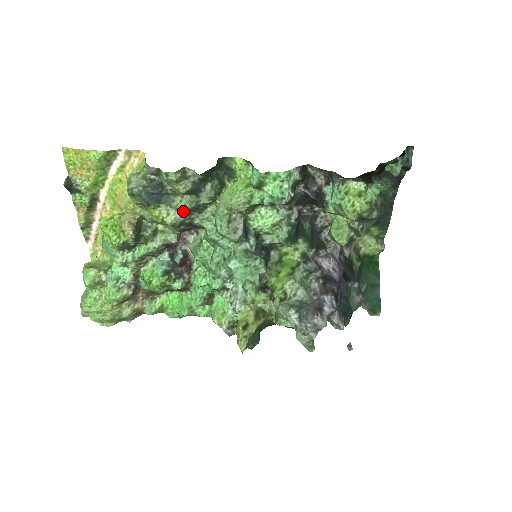
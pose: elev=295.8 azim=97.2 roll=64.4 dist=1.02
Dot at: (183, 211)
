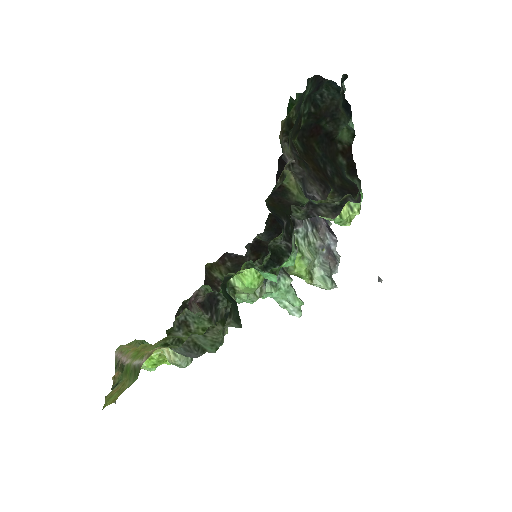
Dot at: occluded
